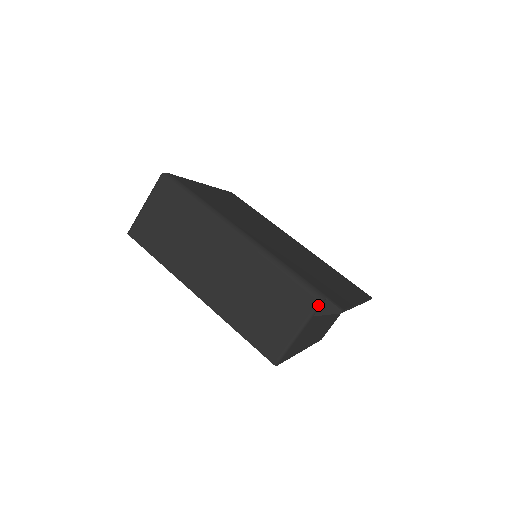
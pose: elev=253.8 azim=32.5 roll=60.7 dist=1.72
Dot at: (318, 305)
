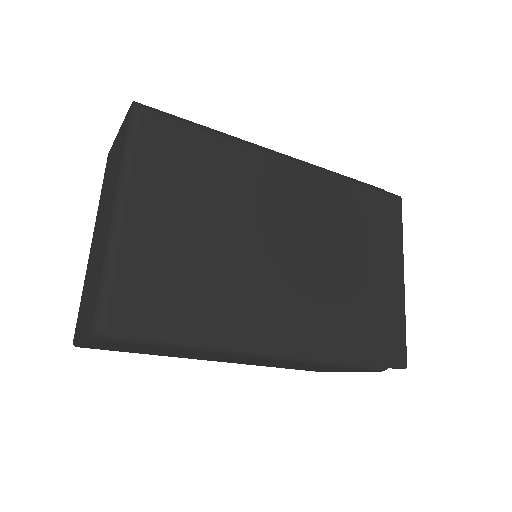
Dot at: (379, 371)
